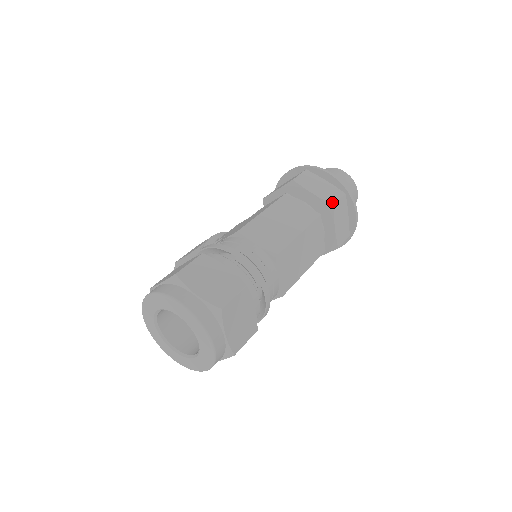
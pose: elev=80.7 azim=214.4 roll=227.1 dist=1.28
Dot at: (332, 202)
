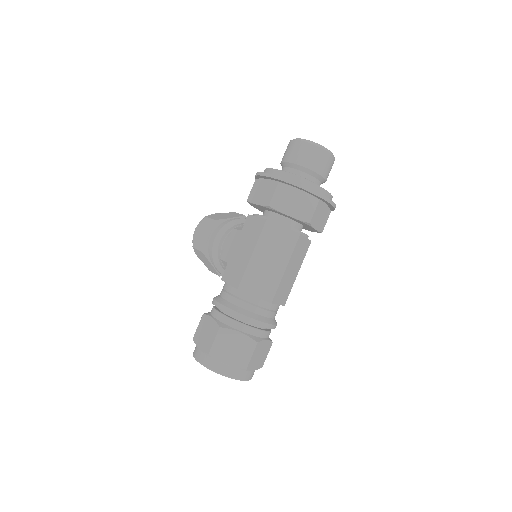
Dot at: (308, 219)
